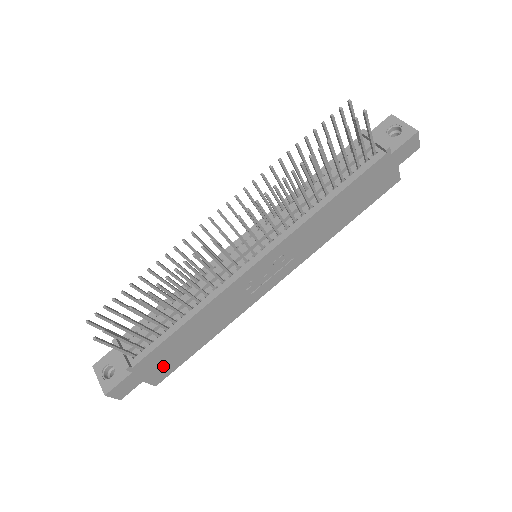
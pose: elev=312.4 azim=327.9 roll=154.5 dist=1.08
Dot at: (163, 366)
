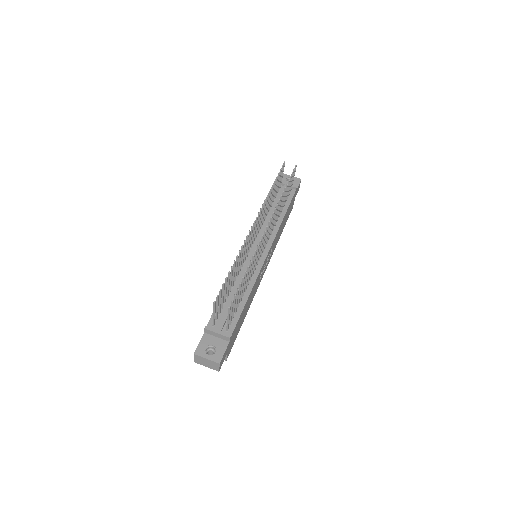
Dot at: (233, 340)
